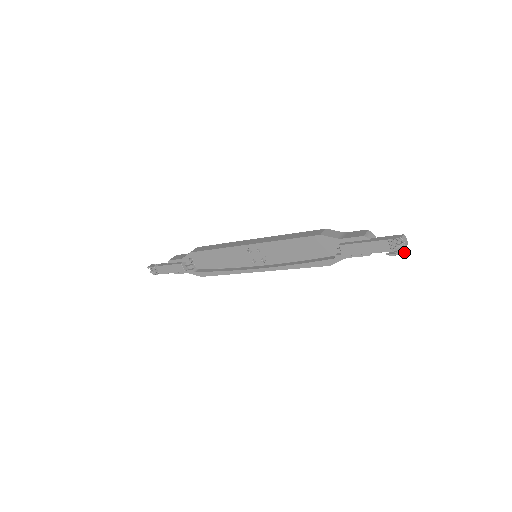
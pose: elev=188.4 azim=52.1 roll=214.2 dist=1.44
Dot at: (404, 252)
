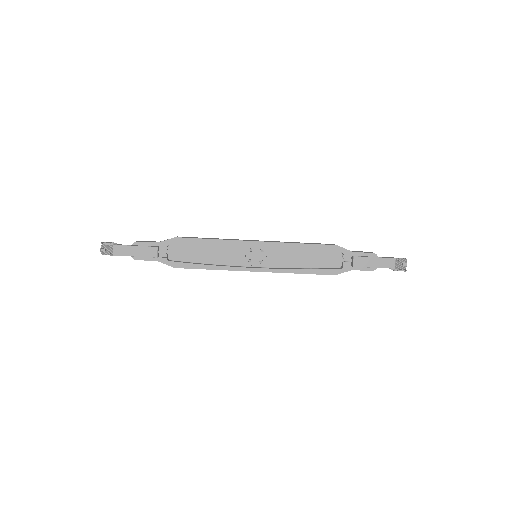
Dot at: (406, 270)
